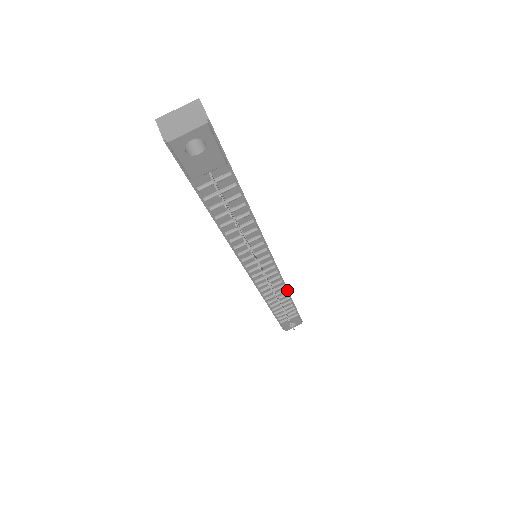
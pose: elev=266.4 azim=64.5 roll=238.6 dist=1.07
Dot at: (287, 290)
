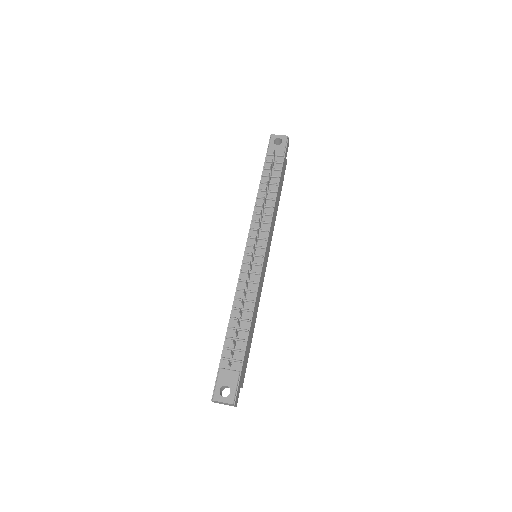
Dot at: (254, 307)
